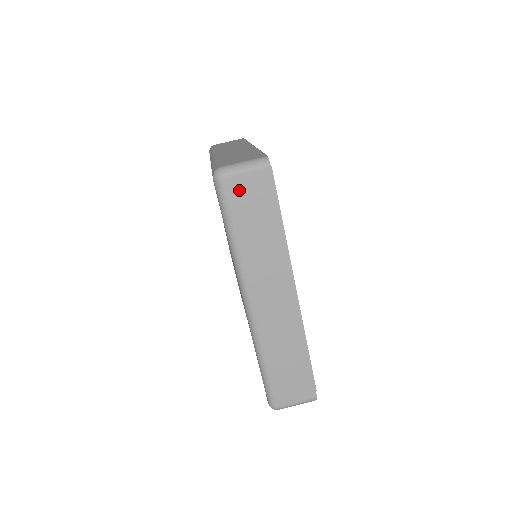
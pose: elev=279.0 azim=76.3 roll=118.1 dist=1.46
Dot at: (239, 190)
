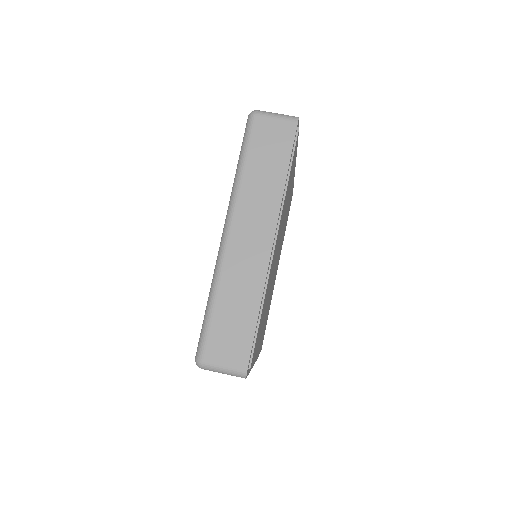
Dot at: (264, 129)
